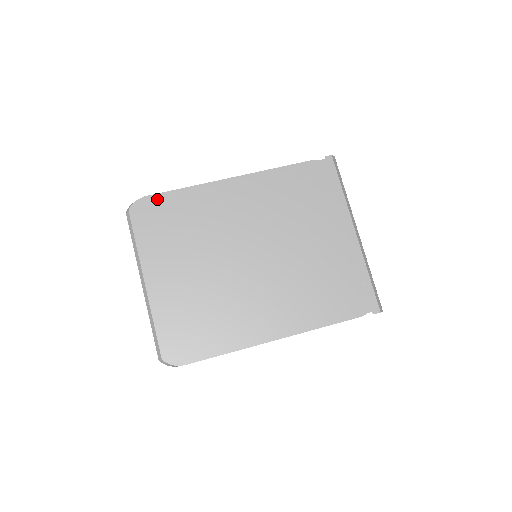
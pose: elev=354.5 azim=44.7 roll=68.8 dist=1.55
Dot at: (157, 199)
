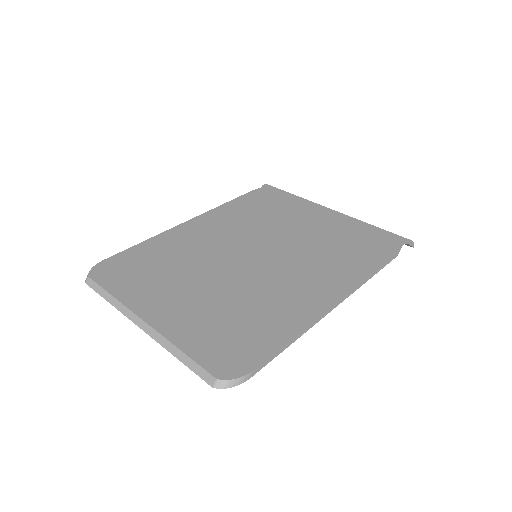
Dot at: (117, 258)
